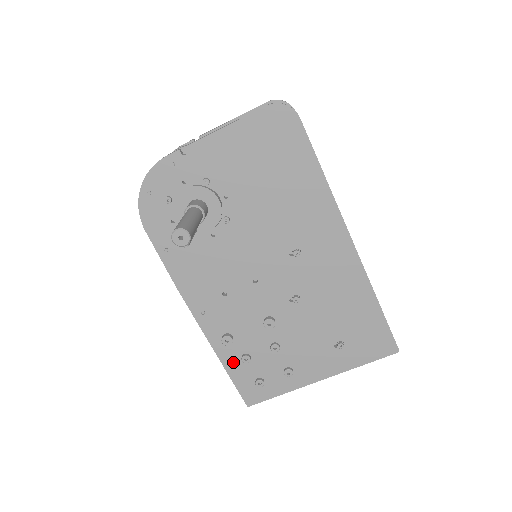
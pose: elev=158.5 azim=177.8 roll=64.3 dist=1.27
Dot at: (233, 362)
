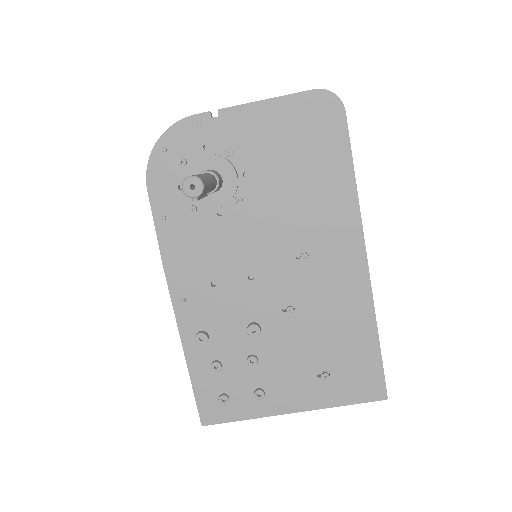
Dot at: (200, 367)
